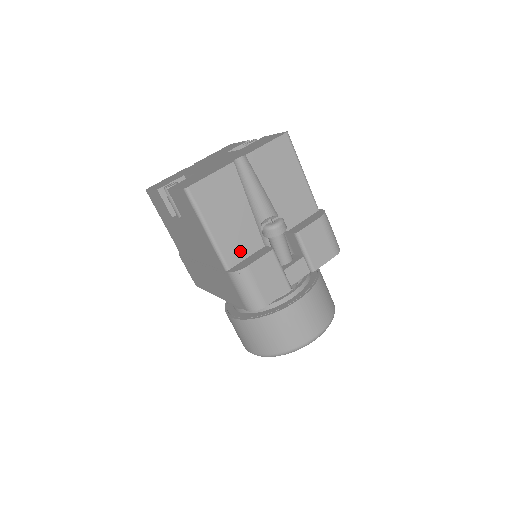
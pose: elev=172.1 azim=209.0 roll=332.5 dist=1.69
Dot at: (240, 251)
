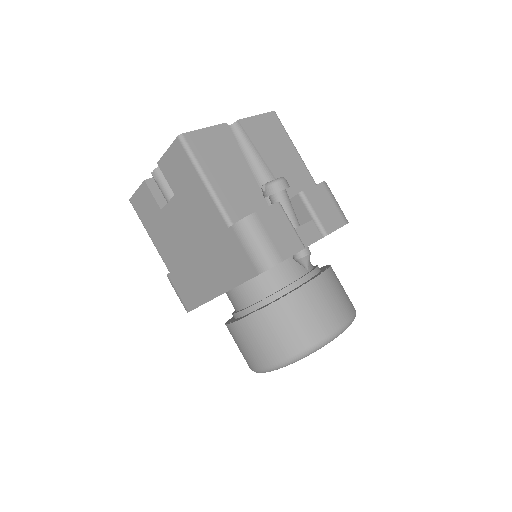
Dot at: (243, 208)
